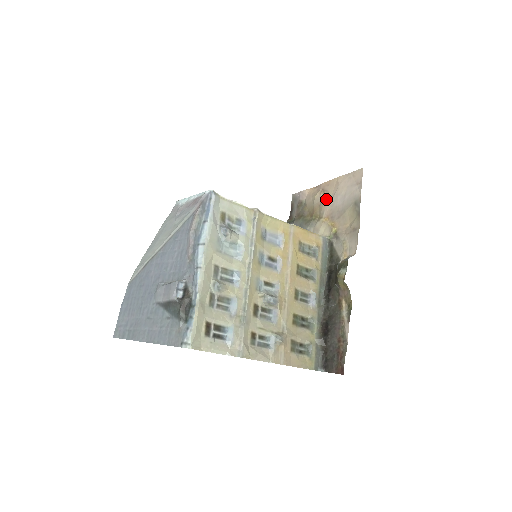
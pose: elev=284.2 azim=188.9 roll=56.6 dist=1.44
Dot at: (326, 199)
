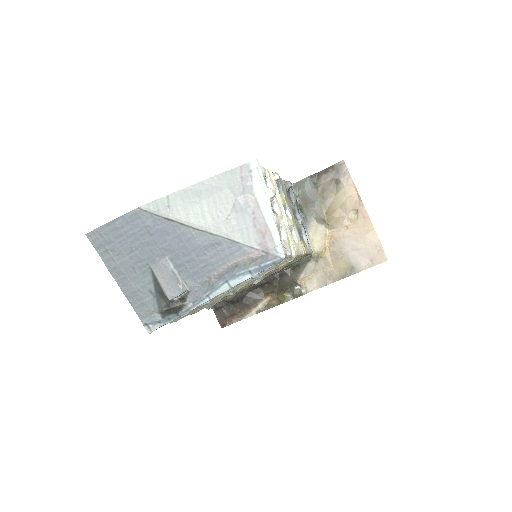
Dot at: (349, 223)
